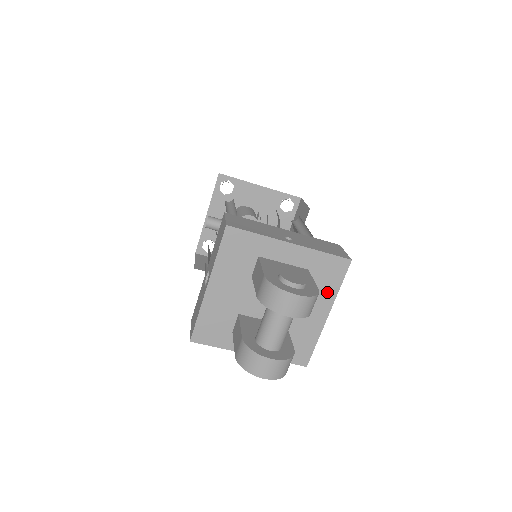
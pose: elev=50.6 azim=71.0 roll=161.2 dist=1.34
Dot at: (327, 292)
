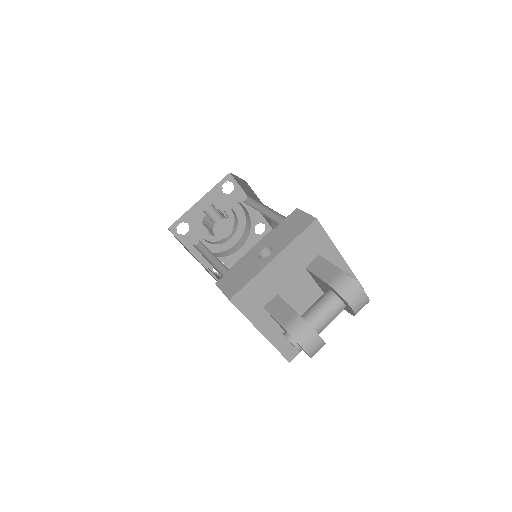
Dot at: occluded
